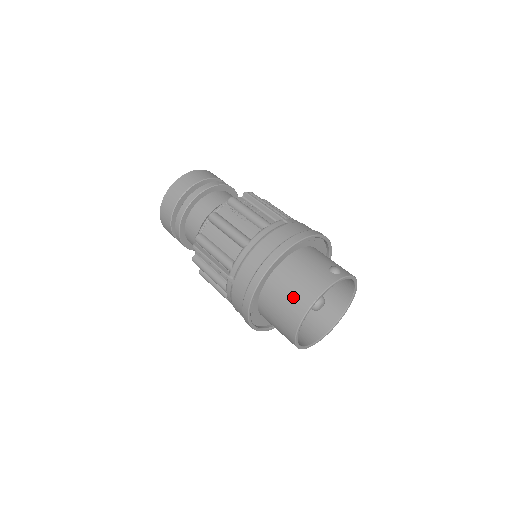
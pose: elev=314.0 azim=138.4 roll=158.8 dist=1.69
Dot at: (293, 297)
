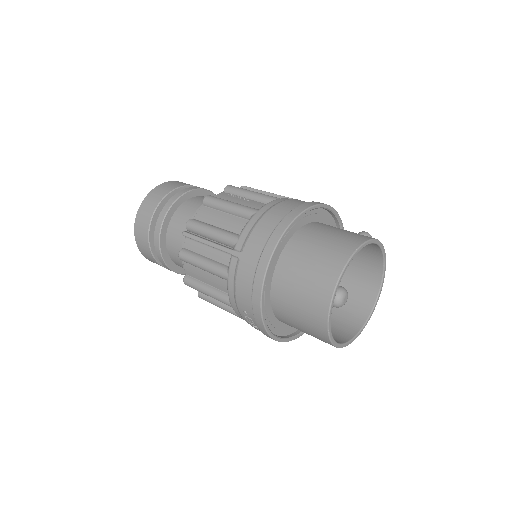
Dot at: (323, 256)
